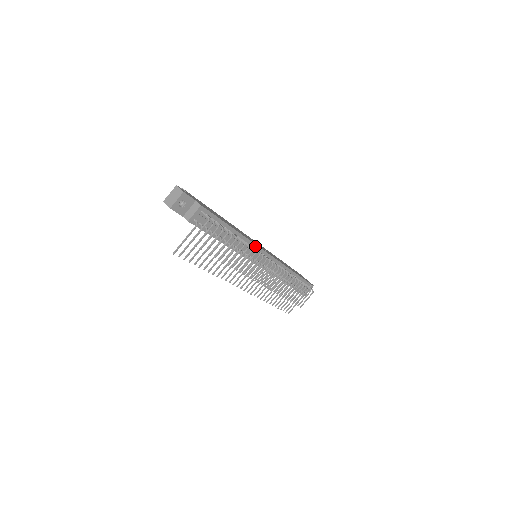
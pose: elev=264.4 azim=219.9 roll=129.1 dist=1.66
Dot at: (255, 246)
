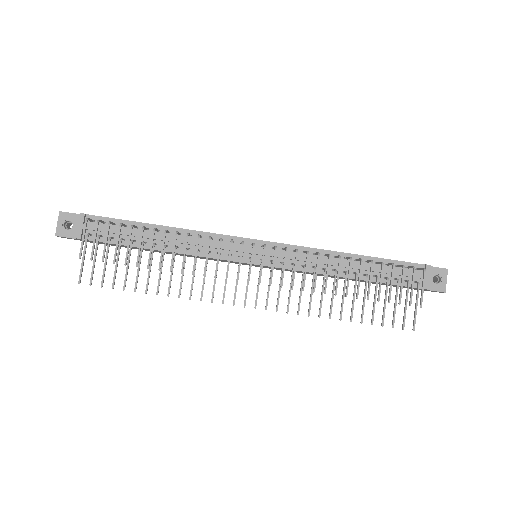
Dot at: (224, 237)
